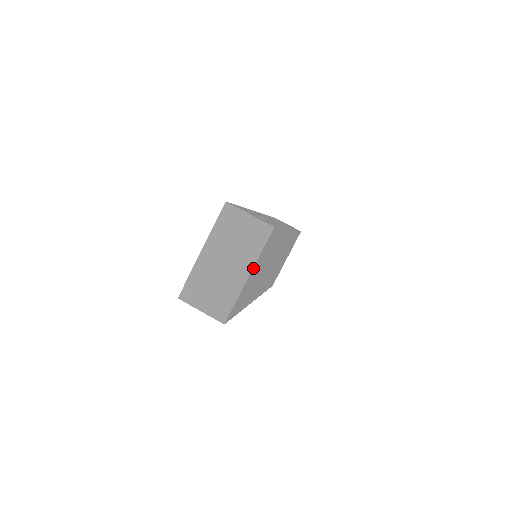
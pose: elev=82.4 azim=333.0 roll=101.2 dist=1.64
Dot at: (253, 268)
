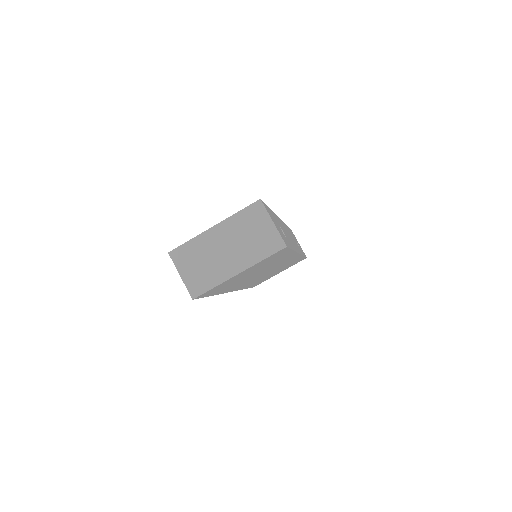
Dot at: (247, 269)
